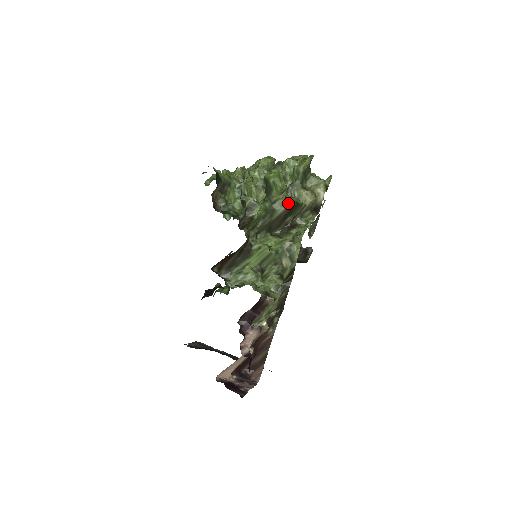
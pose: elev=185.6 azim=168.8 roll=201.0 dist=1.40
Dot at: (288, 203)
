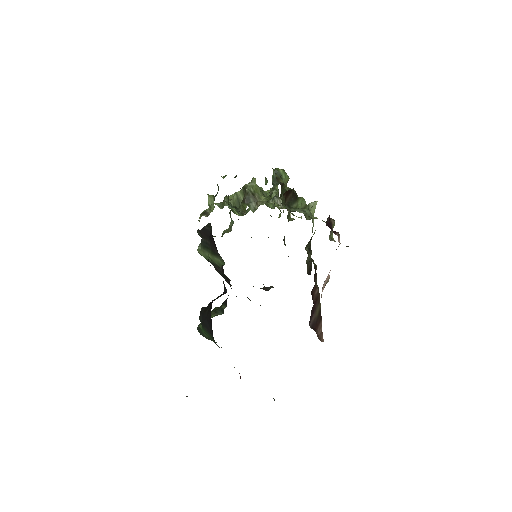
Dot at: occluded
